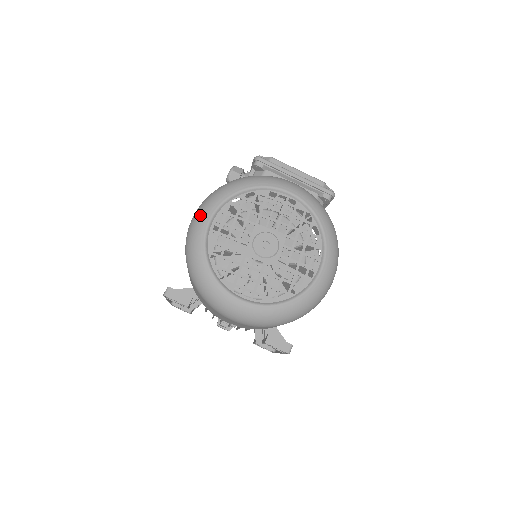
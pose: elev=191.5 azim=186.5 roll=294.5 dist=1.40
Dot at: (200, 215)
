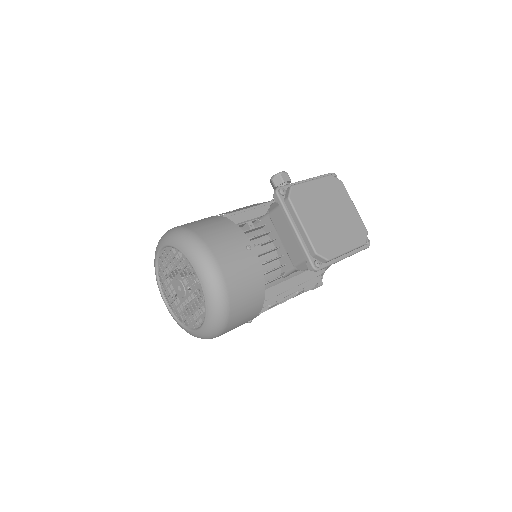
Dot at: (160, 240)
